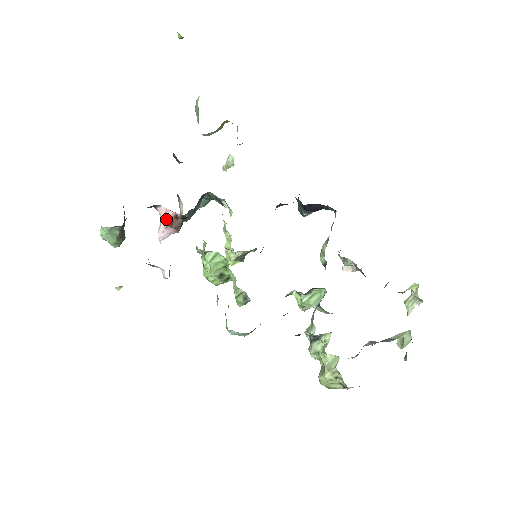
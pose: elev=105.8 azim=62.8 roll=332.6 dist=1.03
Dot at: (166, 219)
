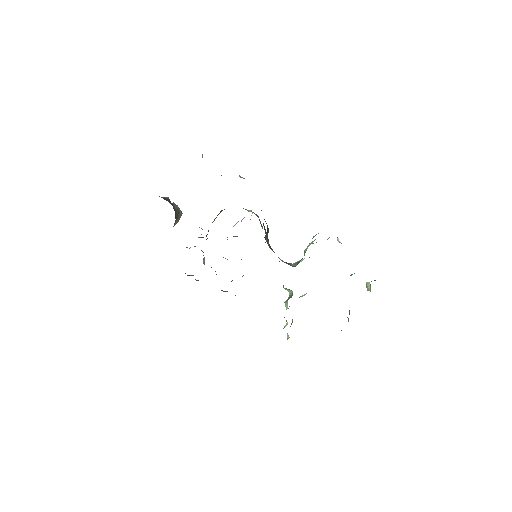
Dot at: occluded
